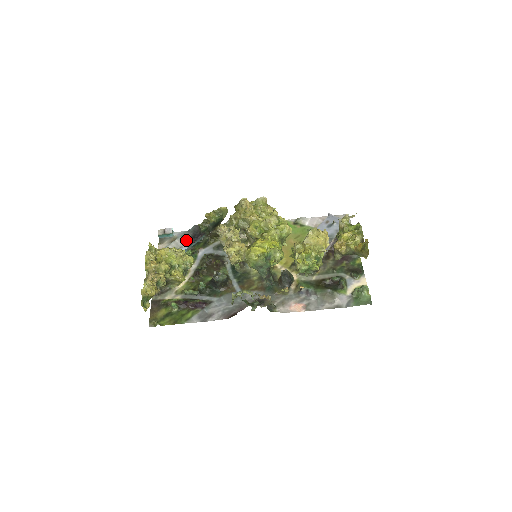
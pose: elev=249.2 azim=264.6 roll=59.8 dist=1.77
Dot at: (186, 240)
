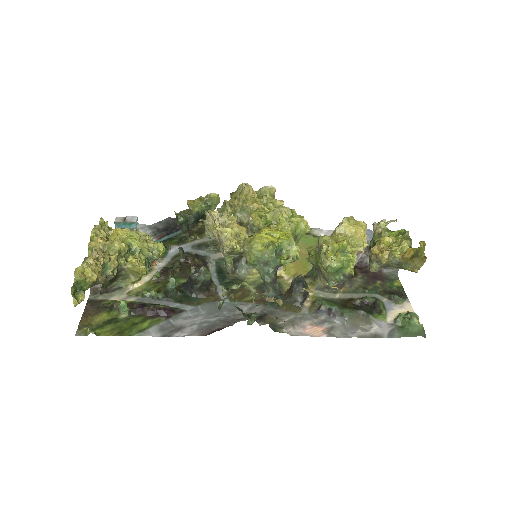
Dot at: (154, 232)
